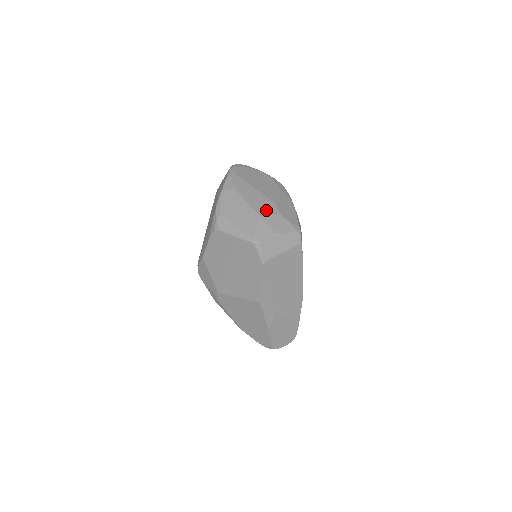
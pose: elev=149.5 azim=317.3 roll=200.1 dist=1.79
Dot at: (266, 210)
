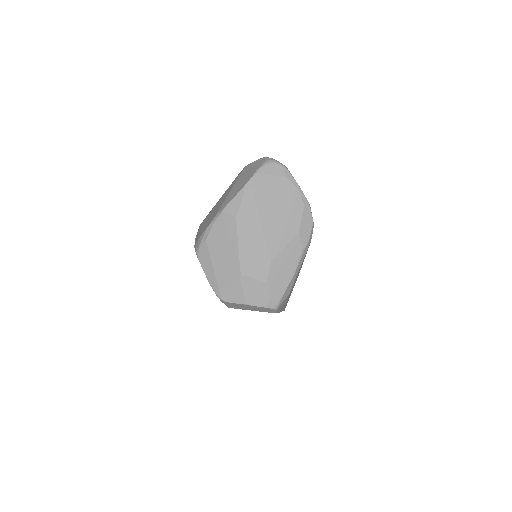
Dot at: (253, 268)
